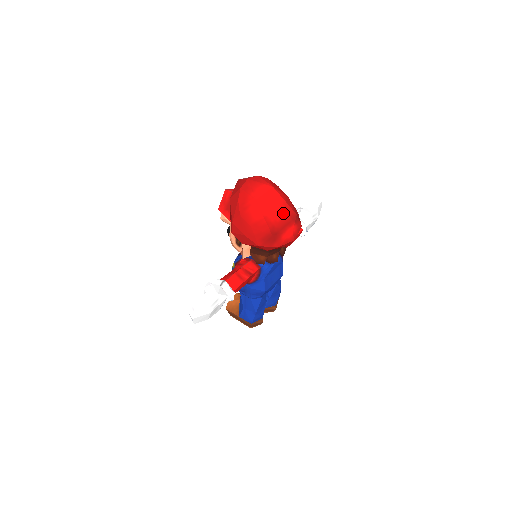
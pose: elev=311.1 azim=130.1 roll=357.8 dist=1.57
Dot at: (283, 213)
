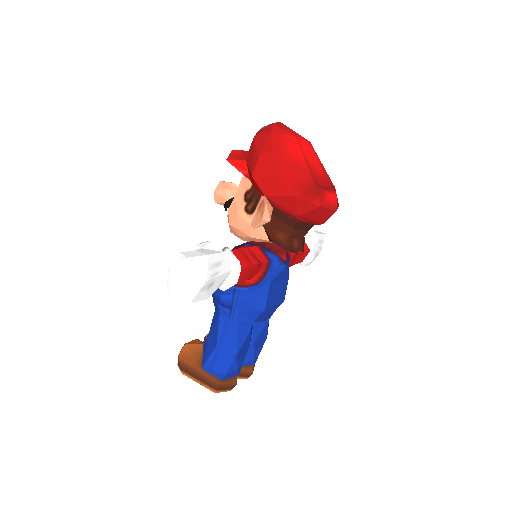
Dot at: (322, 174)
